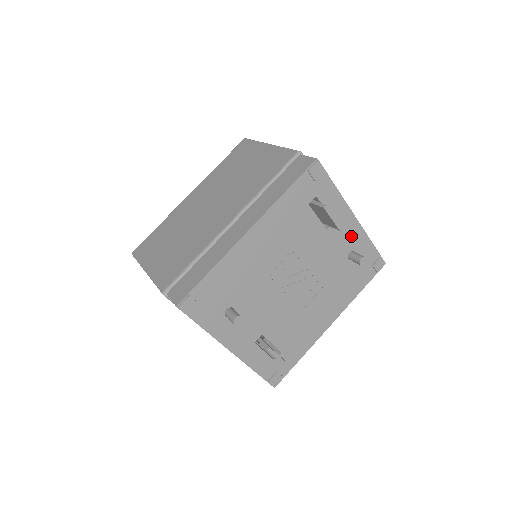
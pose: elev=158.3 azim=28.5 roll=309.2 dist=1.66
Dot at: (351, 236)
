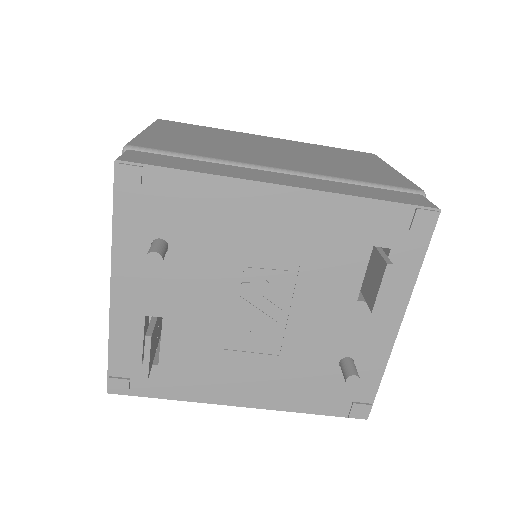
Dot at: (371, 342)
